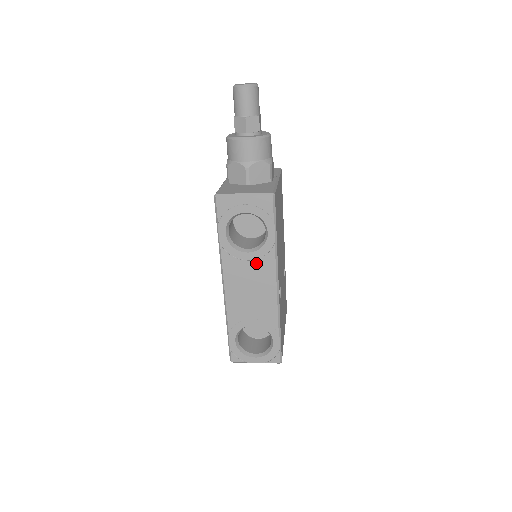
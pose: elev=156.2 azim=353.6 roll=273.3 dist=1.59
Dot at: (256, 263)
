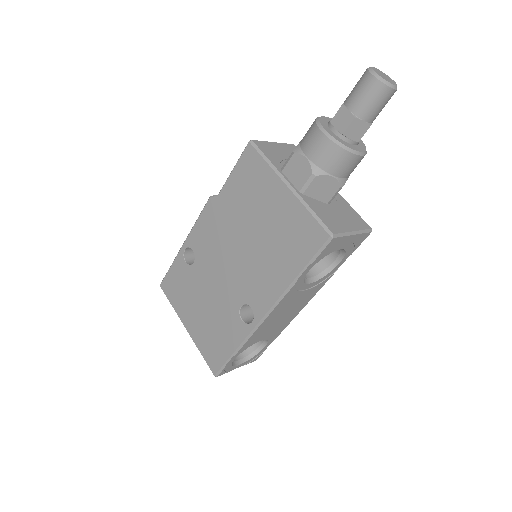
Dot at: (309, 291)
